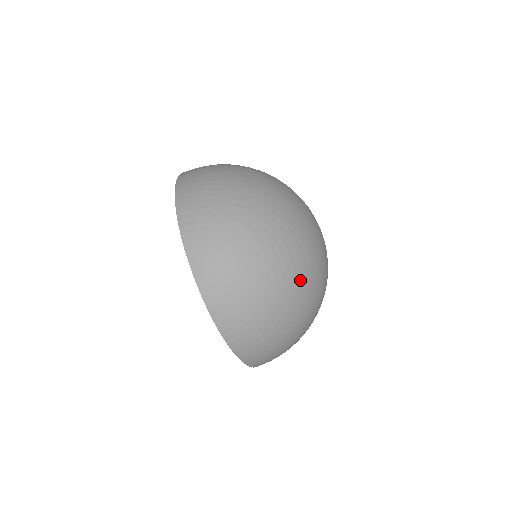
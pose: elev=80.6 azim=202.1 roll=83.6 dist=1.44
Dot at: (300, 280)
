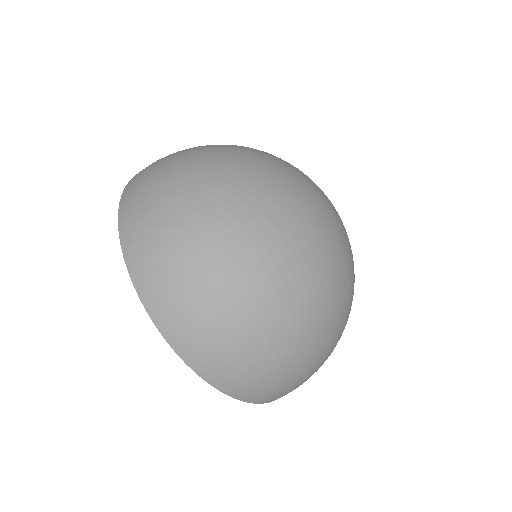
Dot at: (292, 284)
